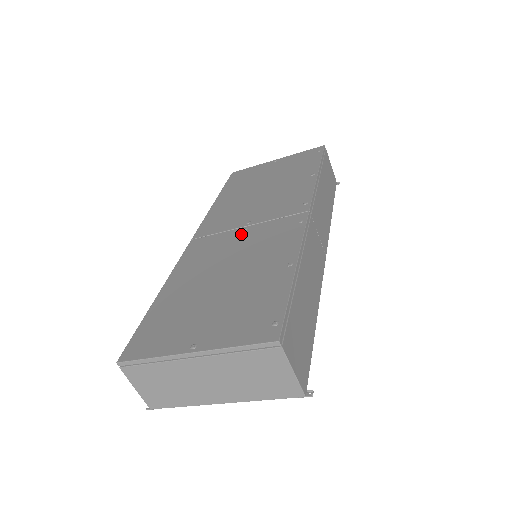
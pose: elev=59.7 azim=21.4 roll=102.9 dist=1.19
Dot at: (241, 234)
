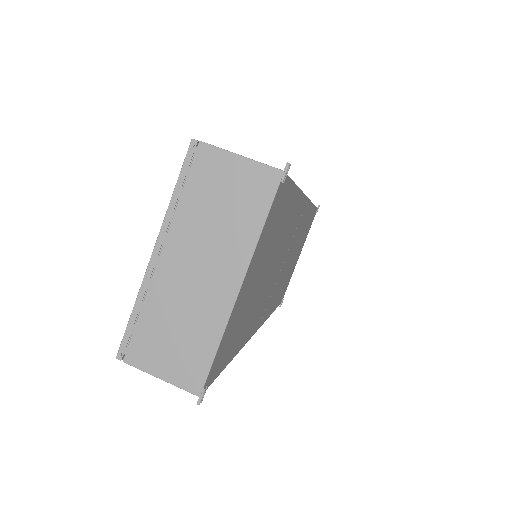
Dot at: occluded
